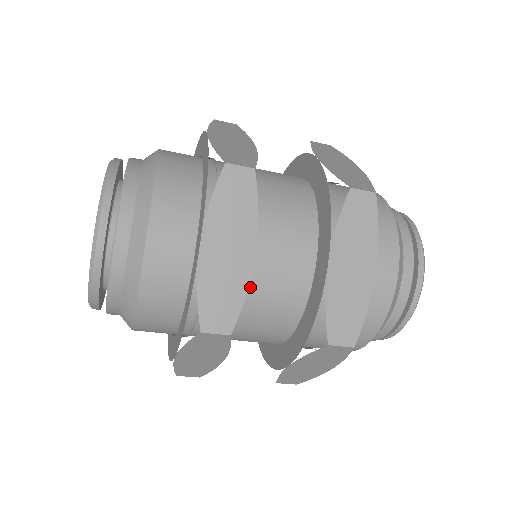
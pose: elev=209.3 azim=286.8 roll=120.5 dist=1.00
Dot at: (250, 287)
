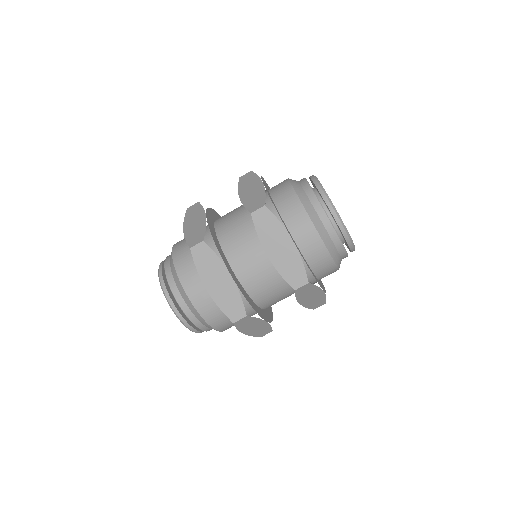
Dot at: (247, 285)
